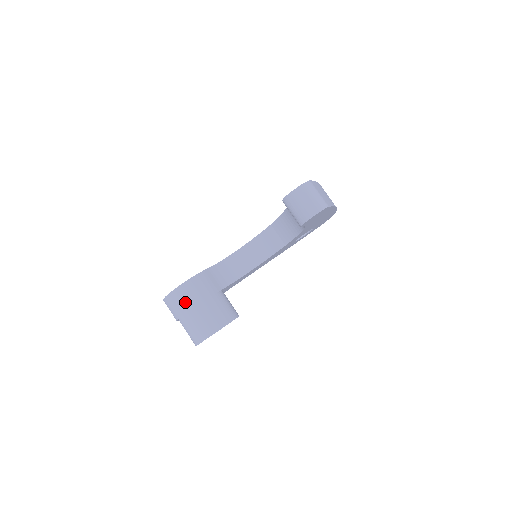
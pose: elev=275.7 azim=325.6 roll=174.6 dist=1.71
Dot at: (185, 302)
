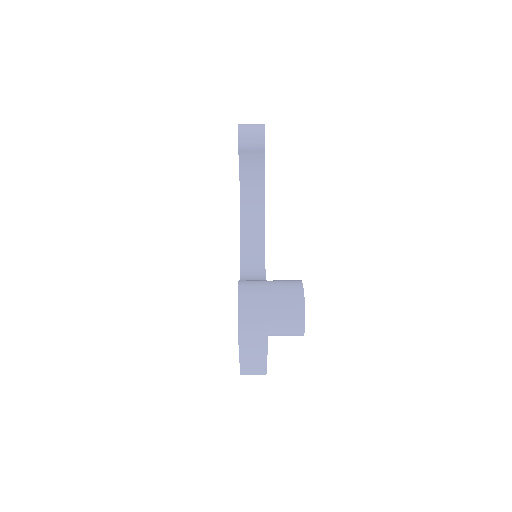
Dot at: (257, 299)
